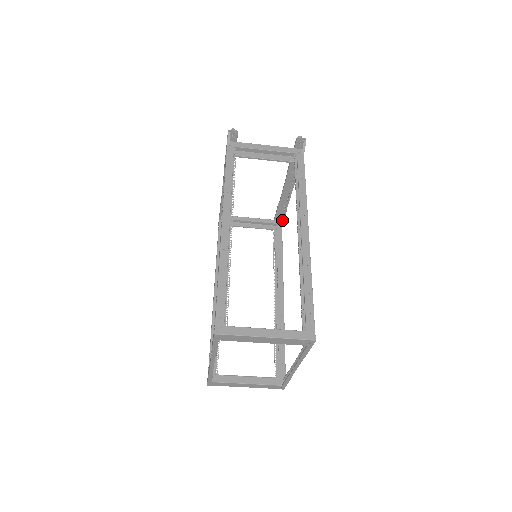
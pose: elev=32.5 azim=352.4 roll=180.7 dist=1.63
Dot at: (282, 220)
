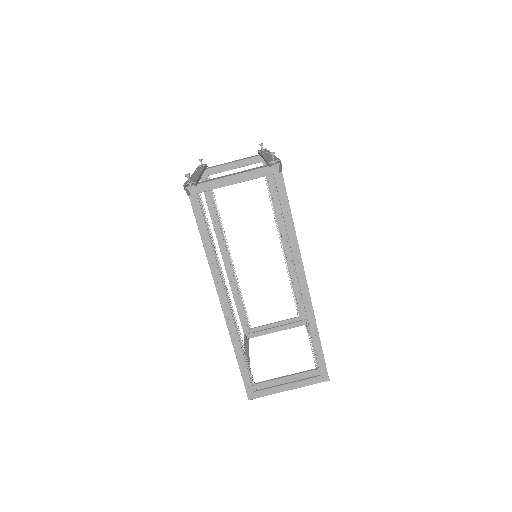
Dot at: occluded
